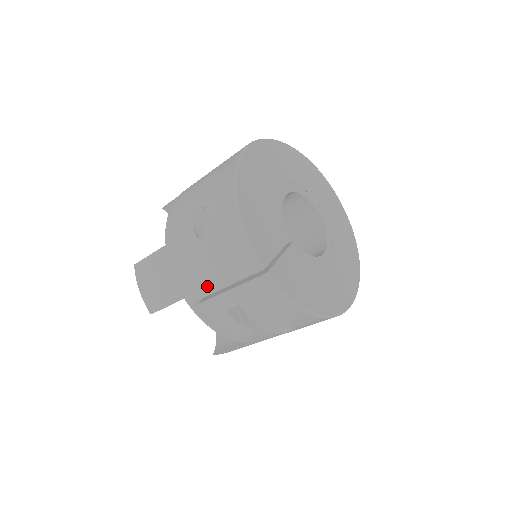
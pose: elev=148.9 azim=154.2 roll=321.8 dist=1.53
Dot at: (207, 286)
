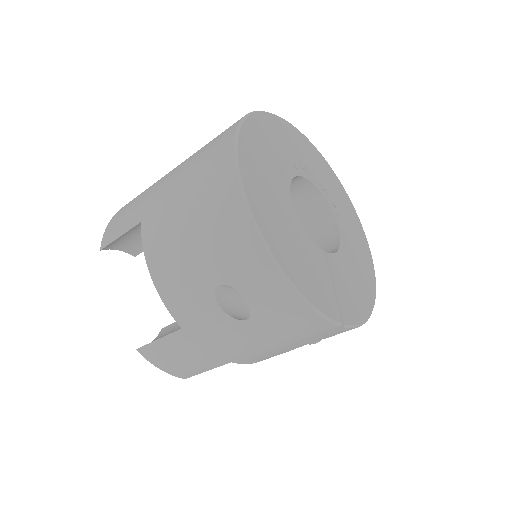
Dot at: (263, 350)
